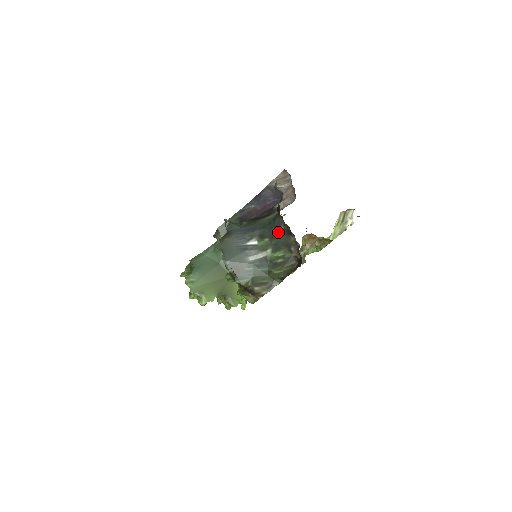
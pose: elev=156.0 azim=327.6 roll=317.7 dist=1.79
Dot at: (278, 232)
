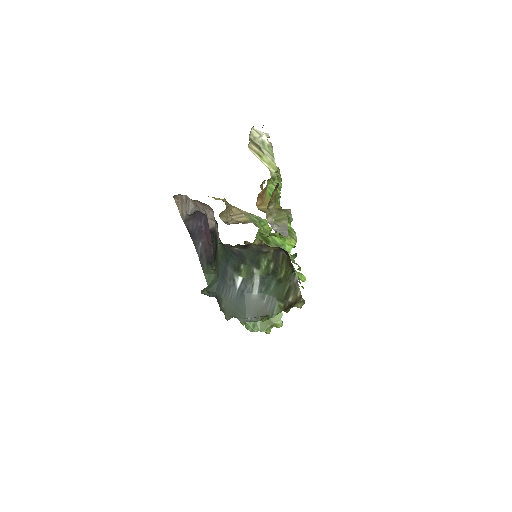
Dot at: (239, 254)
